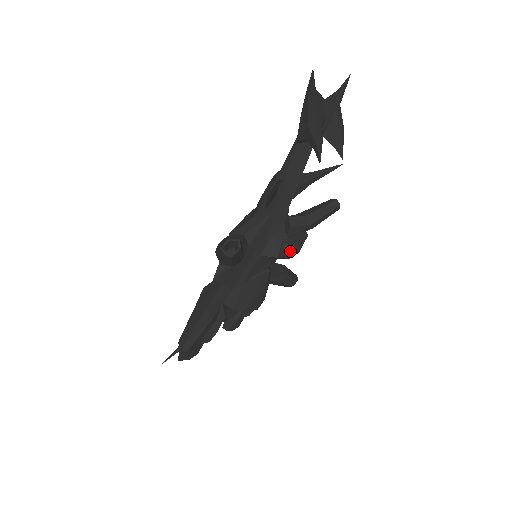
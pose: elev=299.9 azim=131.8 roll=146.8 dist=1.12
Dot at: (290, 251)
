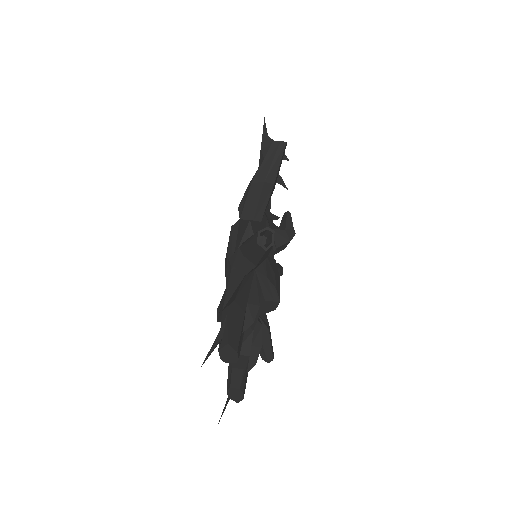
Dot at: (292, 224)
